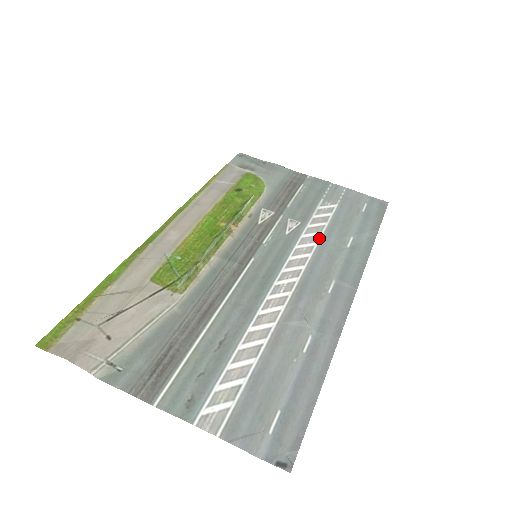
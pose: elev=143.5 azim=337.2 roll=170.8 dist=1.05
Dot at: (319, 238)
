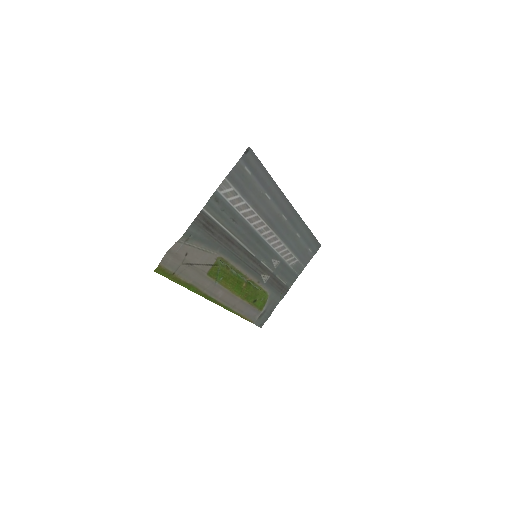
Dot at: (285, 247)
